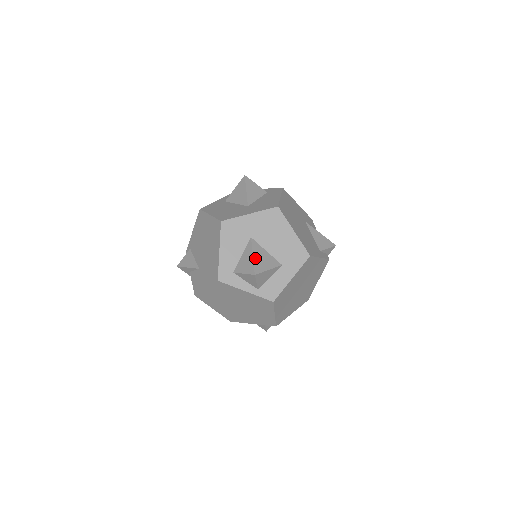
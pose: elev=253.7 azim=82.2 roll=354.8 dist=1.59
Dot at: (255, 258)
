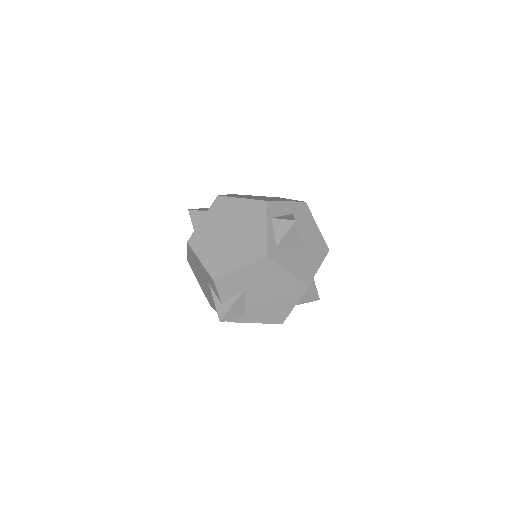
Dot at: occluded
